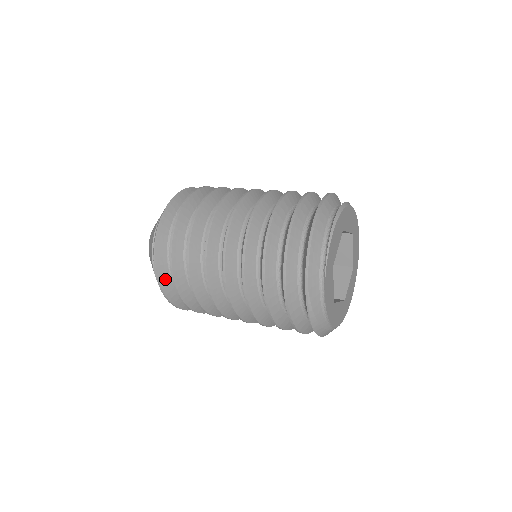
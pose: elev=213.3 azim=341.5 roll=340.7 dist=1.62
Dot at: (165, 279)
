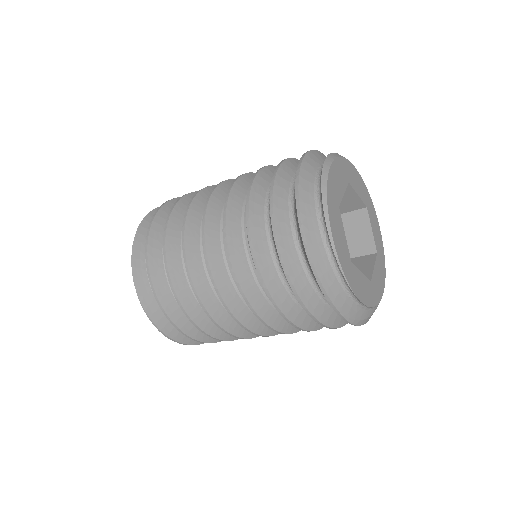
Dot at: (184, 336)
